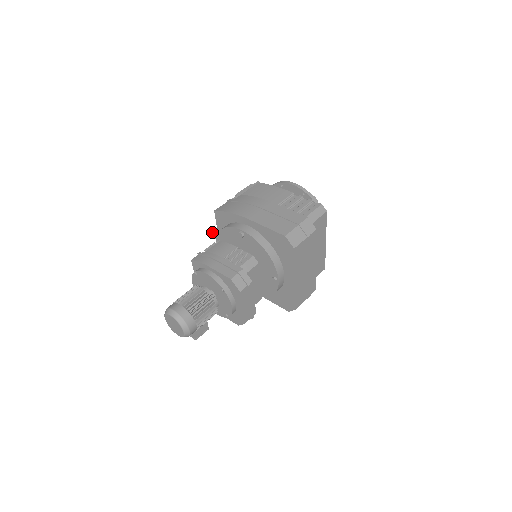
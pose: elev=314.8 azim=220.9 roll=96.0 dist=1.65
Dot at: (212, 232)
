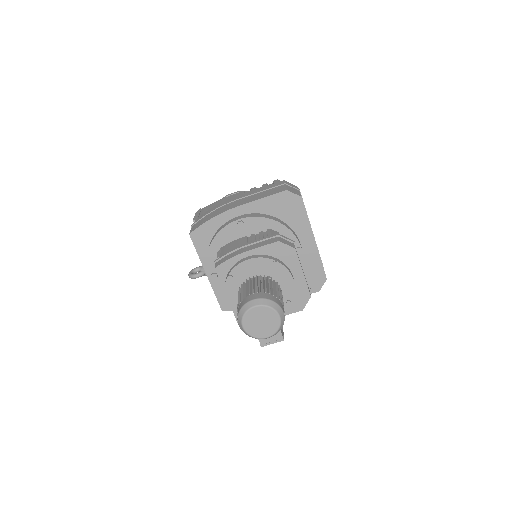
Dot at: (189, 275)
